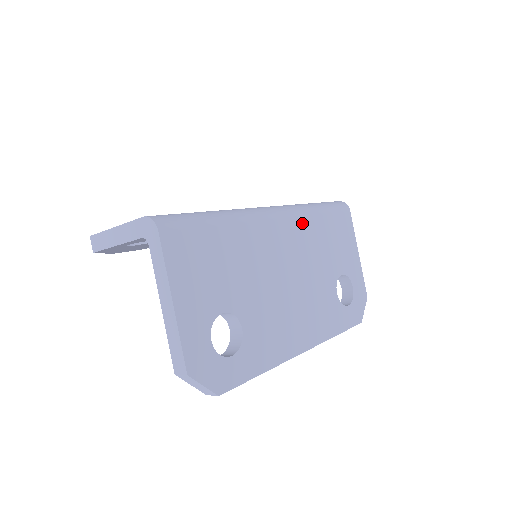
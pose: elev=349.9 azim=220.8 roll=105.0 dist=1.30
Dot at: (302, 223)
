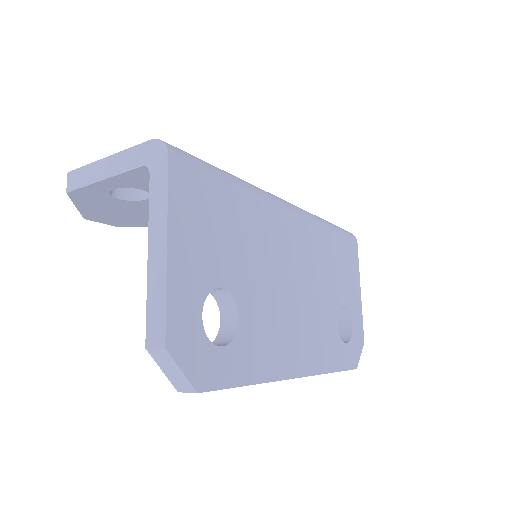
Dot at: (314, 231)
